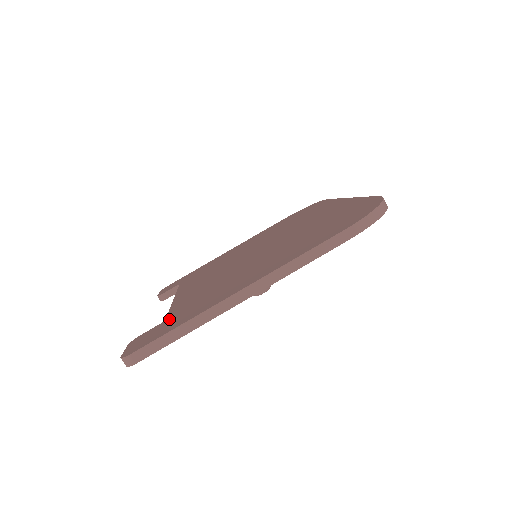
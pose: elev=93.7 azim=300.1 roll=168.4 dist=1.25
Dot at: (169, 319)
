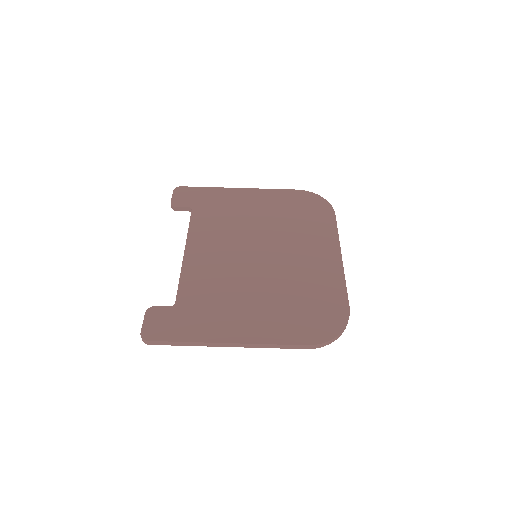
Dot at: (178, 310)
